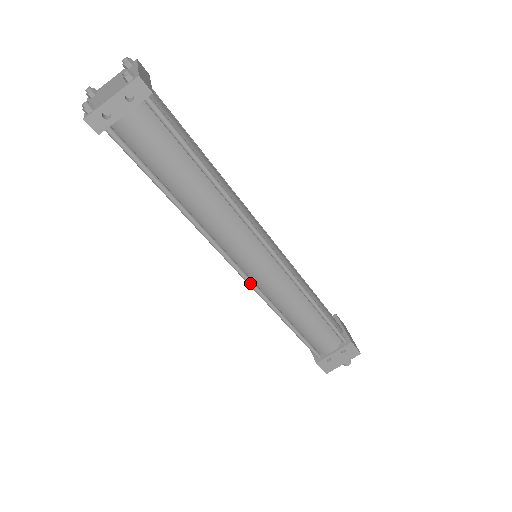
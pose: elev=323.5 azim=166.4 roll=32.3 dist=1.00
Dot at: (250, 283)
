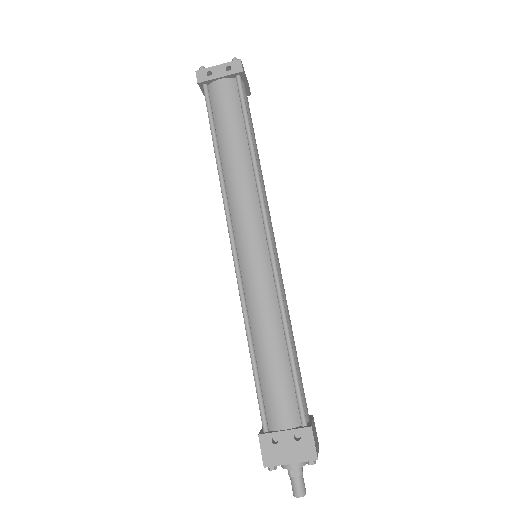
Dot at: (236, 265)
